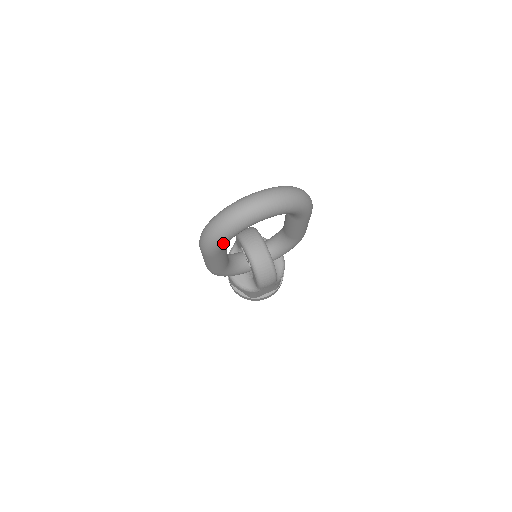
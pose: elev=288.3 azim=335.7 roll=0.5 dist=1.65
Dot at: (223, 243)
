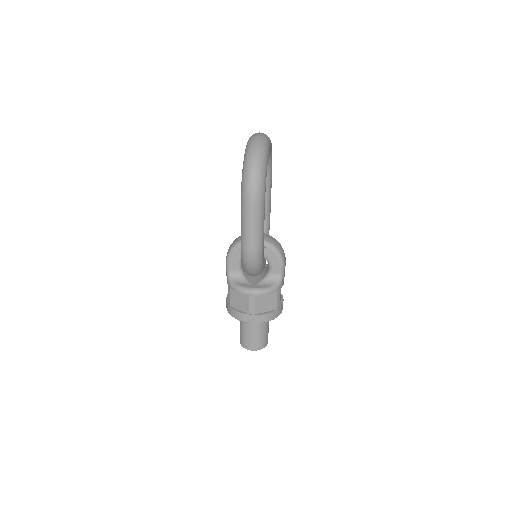
Dot at: (266, 173)
